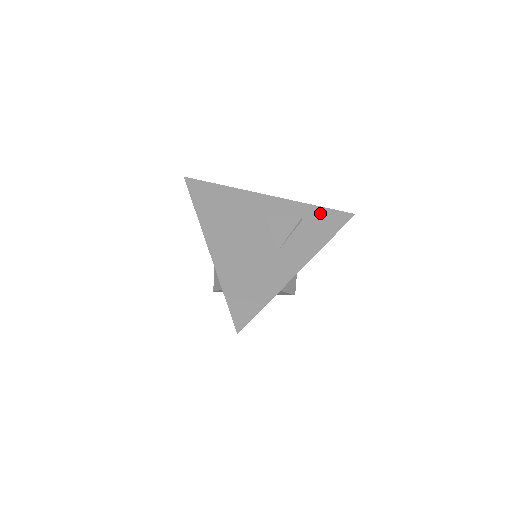
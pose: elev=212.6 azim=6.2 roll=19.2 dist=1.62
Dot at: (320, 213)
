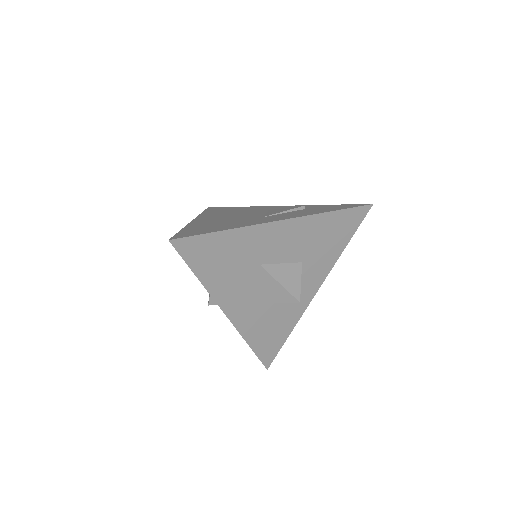
Dot at: (330, 206)
